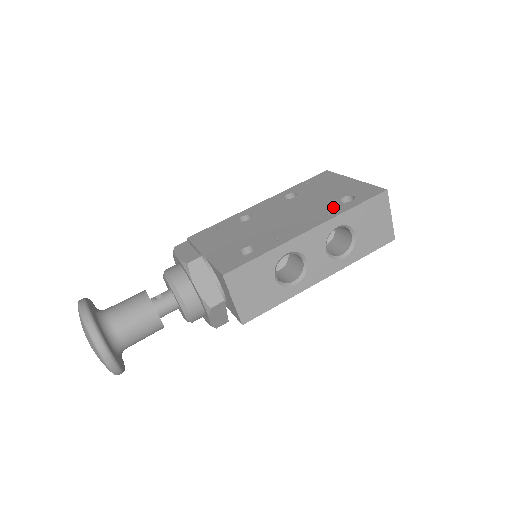
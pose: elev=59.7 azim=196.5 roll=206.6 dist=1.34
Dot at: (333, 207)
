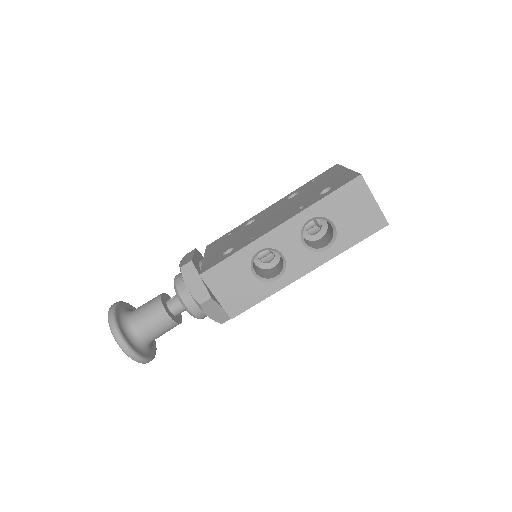
Dot at: (310, 201)
